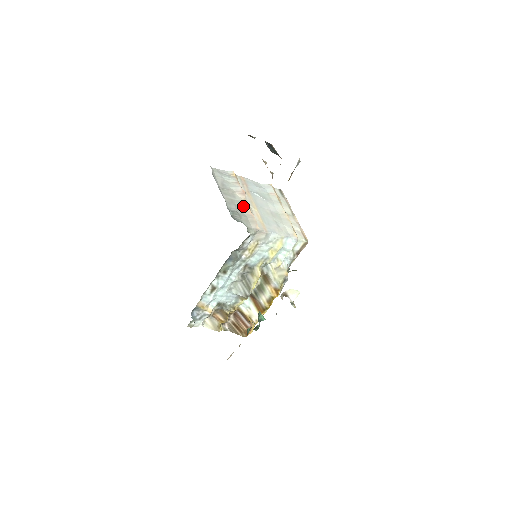
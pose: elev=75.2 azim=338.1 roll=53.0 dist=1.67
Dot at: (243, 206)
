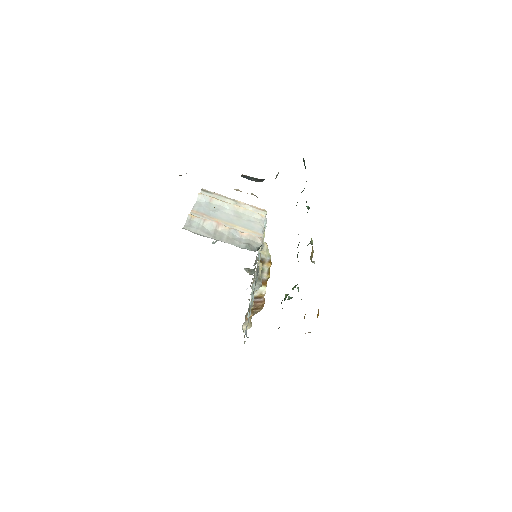
Dot at: (235, 234)
